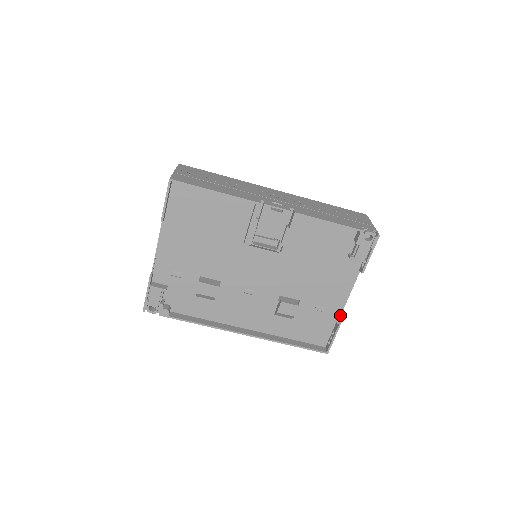
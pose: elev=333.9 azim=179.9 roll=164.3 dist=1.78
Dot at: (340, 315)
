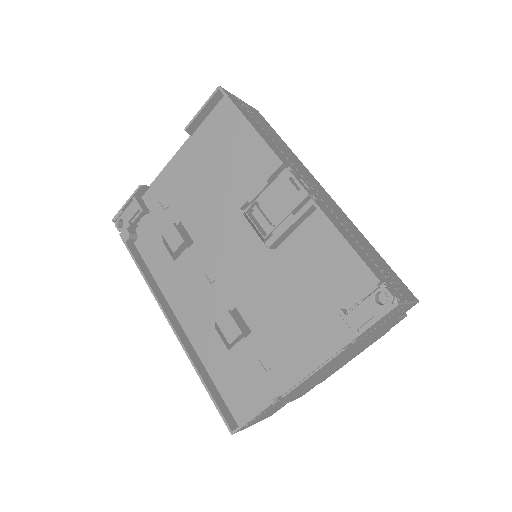
Dot at: (283, 395)
